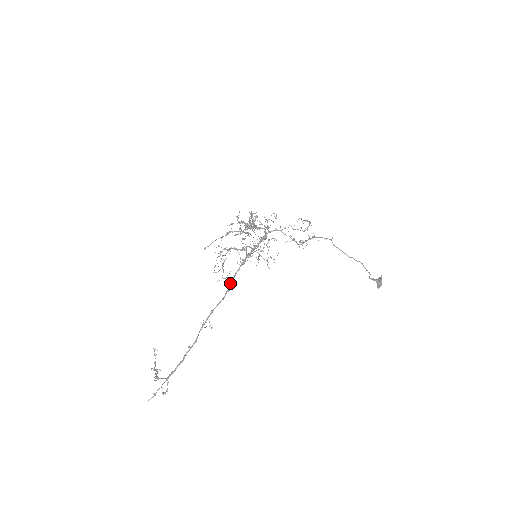
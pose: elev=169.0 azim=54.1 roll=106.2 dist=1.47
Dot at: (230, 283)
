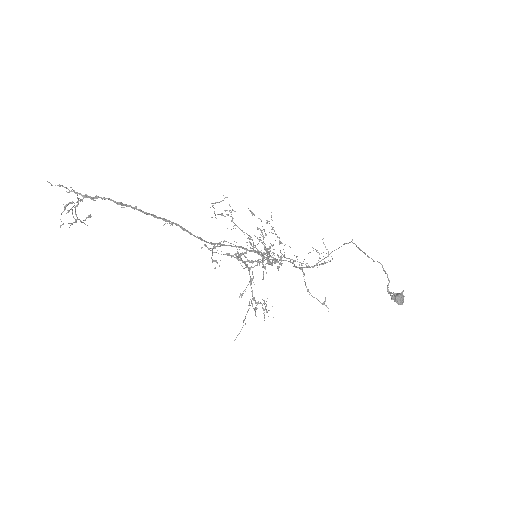
Dot at: (216, 243)
